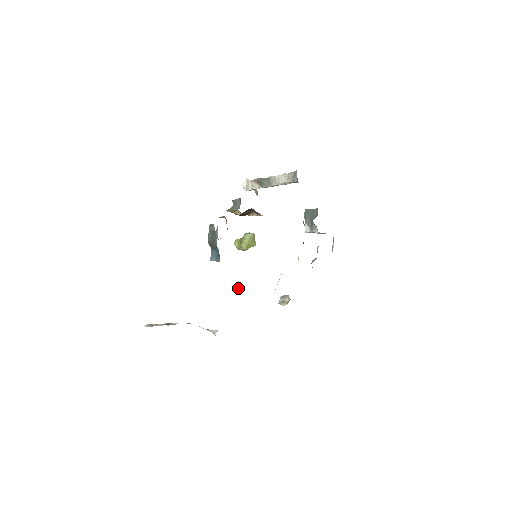
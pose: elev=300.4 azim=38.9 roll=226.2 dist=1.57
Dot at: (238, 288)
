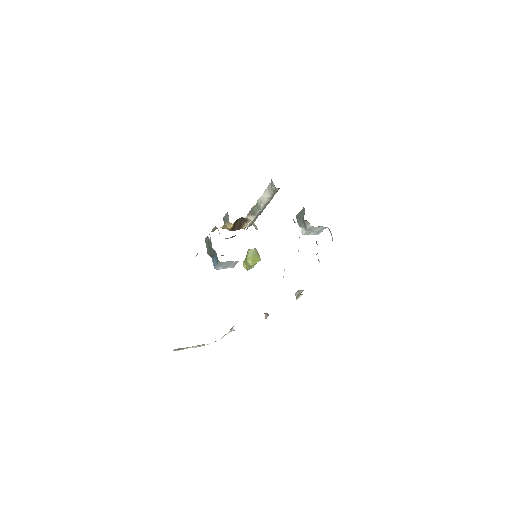
Dot at: (266, 317)
